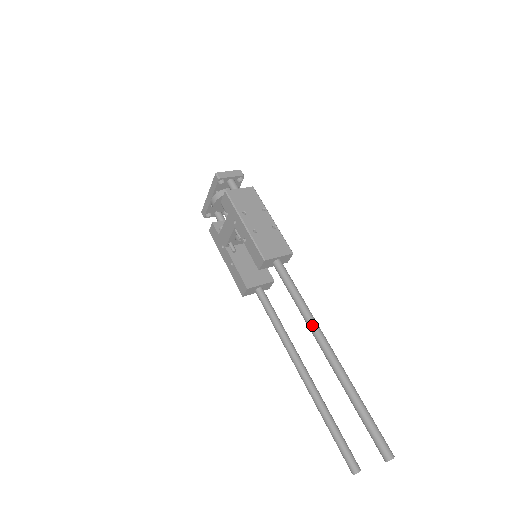
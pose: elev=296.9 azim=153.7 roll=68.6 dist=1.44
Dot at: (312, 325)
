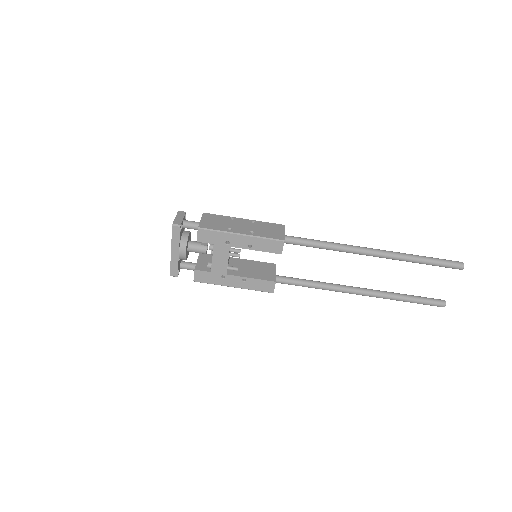
Dot at: (351, 248)
